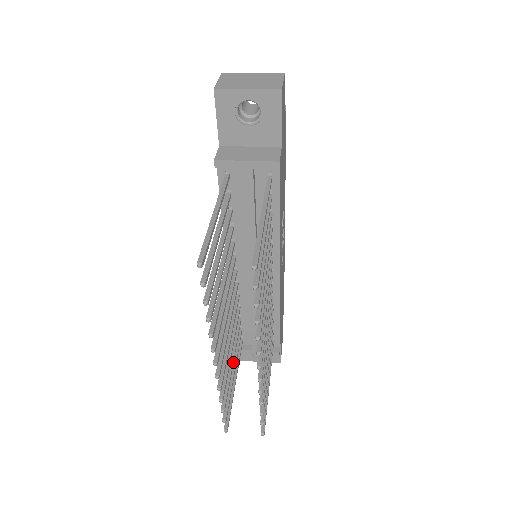
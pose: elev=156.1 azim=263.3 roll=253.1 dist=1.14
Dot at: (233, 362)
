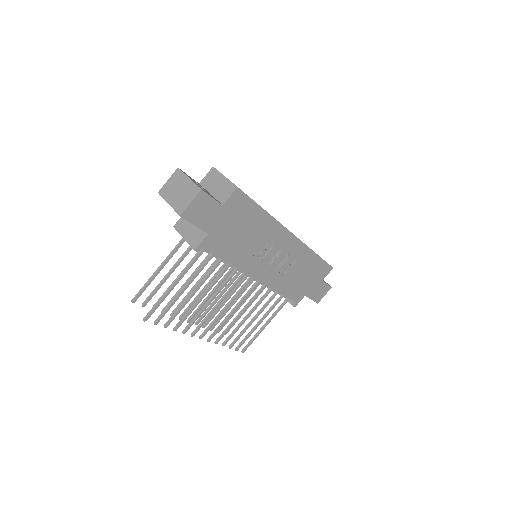
Dot at: (240, 306)
